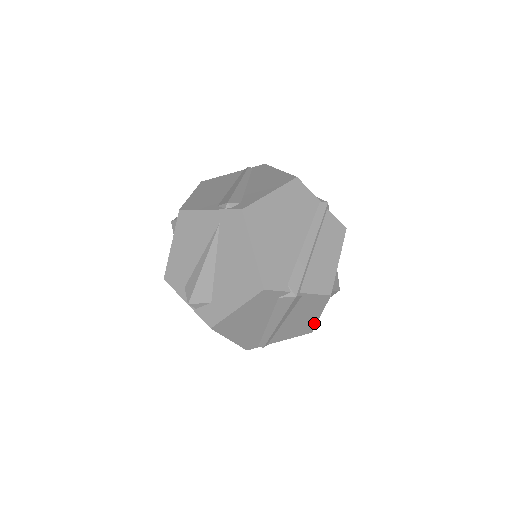
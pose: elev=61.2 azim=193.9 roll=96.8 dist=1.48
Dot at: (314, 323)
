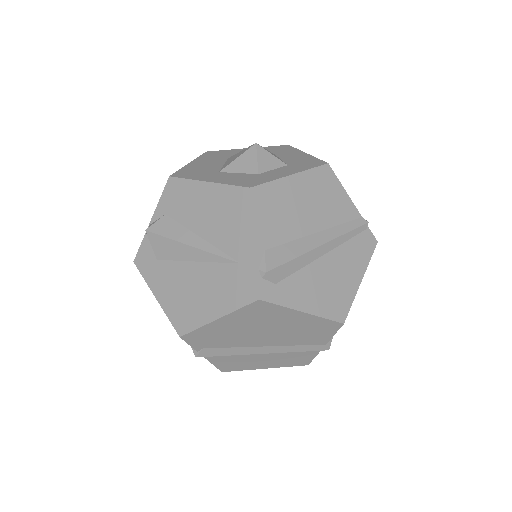
Dot at: occluded
